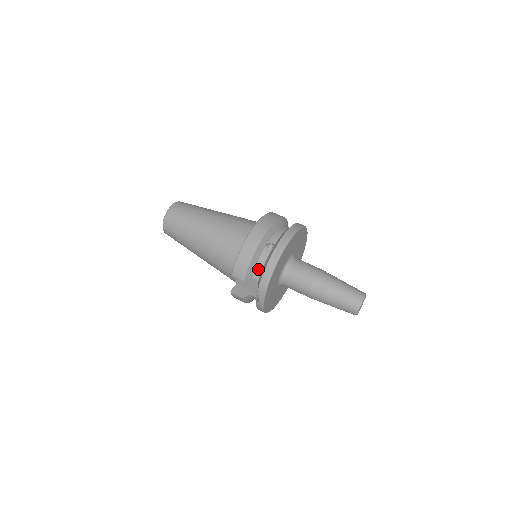
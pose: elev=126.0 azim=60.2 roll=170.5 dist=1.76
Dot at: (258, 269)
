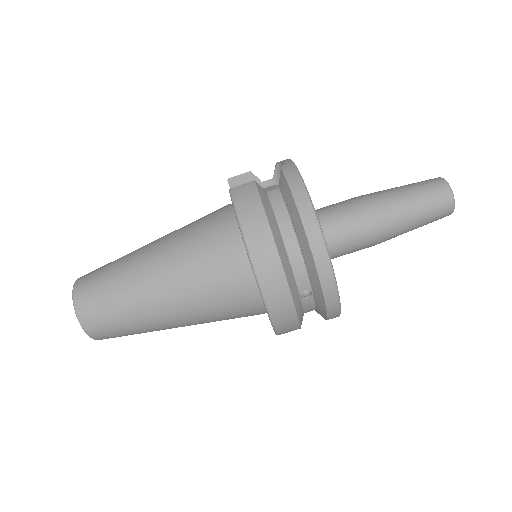
Dot at: occluded
